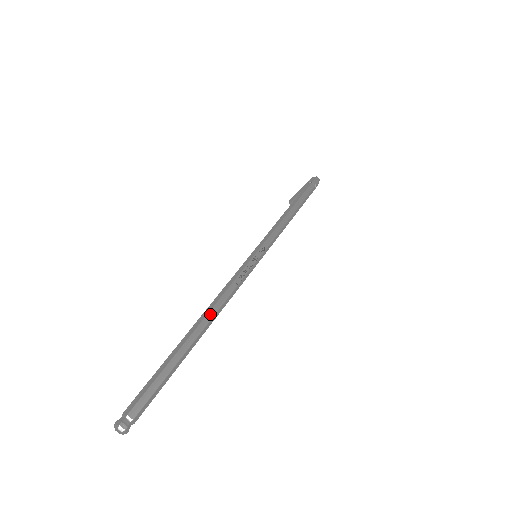
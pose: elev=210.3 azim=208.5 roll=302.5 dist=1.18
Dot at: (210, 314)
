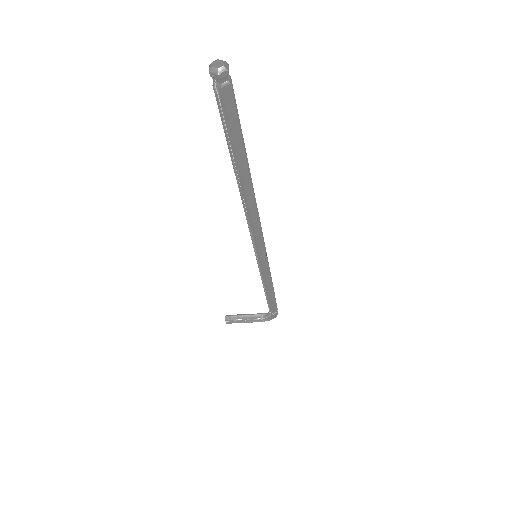
Dot at: occluded
